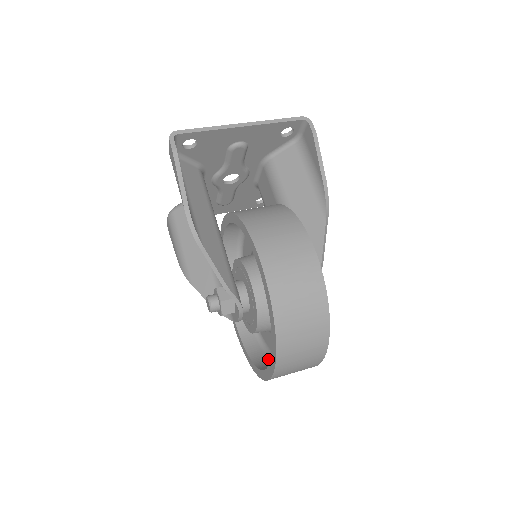
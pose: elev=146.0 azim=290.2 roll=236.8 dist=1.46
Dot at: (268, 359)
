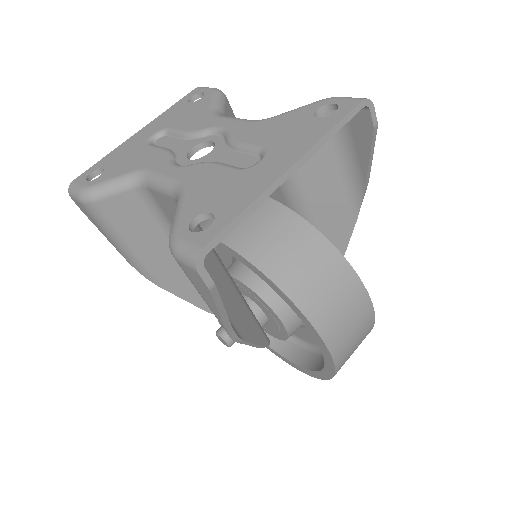
Dot at: occluded
